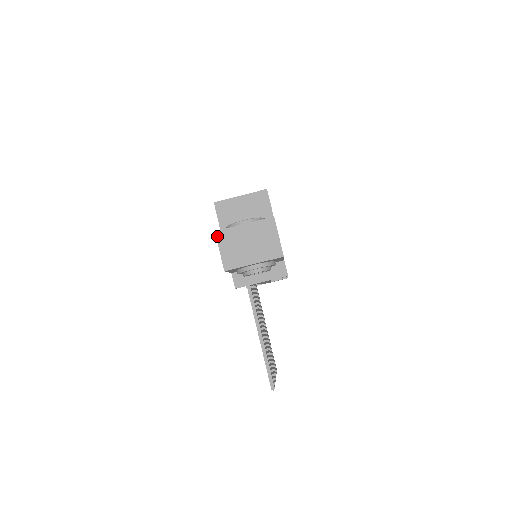
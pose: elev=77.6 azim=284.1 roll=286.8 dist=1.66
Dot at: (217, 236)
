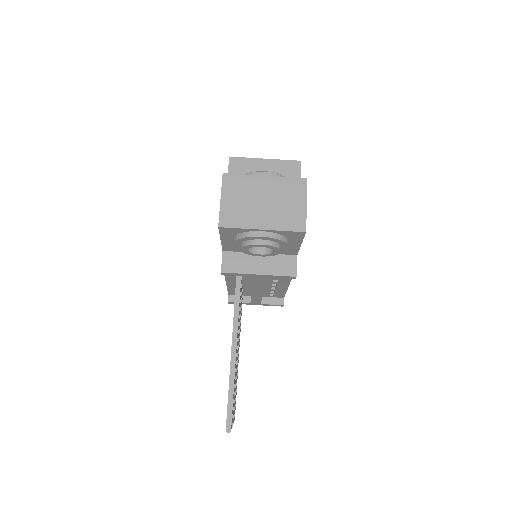
Dot at: (224, 180)
